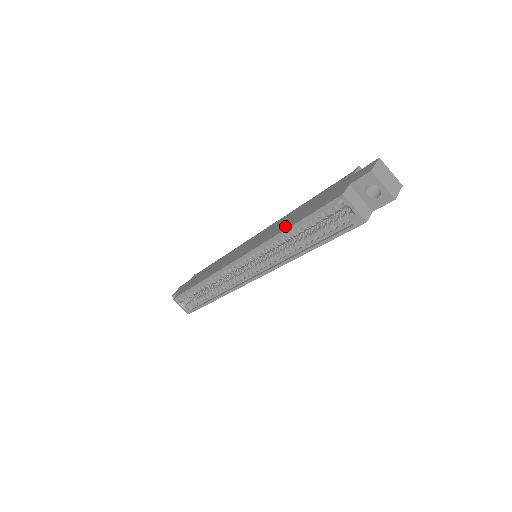
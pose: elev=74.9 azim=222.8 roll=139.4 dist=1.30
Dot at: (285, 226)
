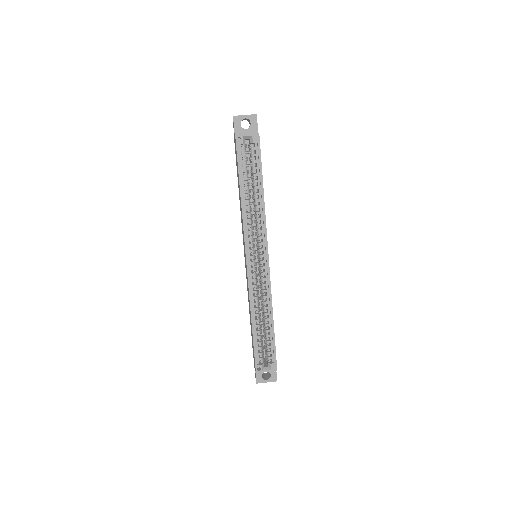
Dot at: (240, 199)
